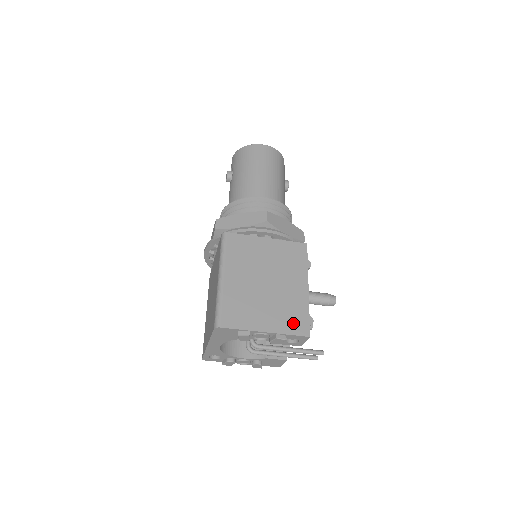
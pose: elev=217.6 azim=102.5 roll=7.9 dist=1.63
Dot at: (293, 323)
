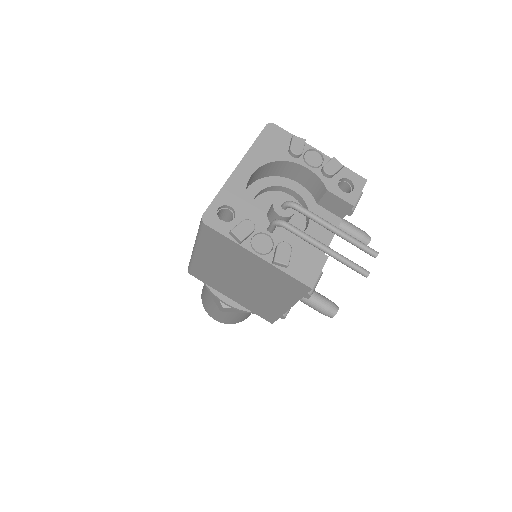
Dot at: occluded
